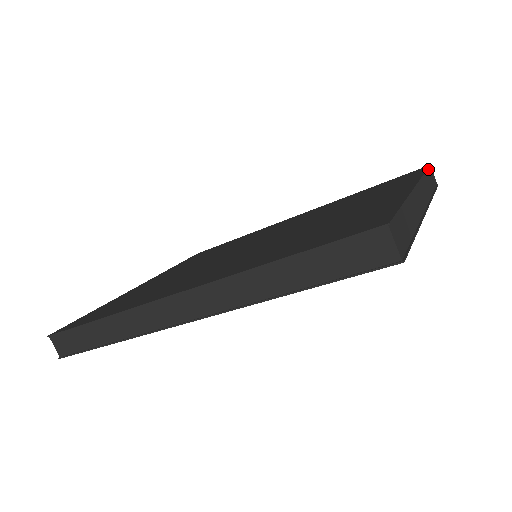
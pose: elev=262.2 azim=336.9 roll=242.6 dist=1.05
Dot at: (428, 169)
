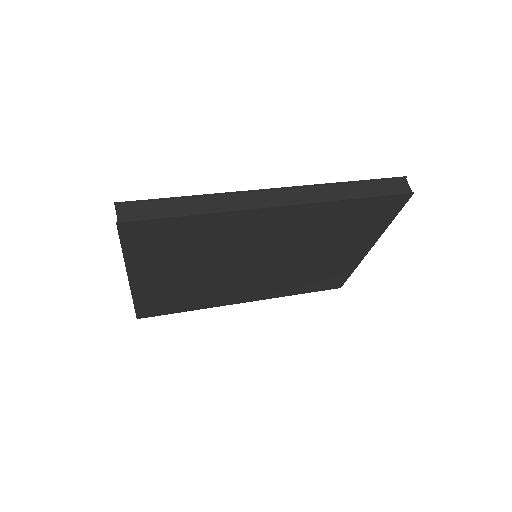
Dot at: occluded
